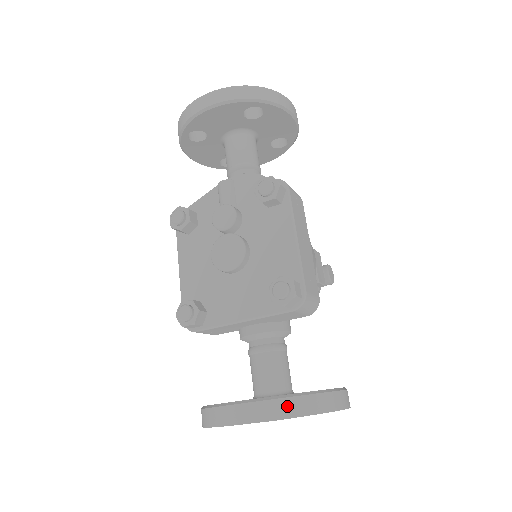
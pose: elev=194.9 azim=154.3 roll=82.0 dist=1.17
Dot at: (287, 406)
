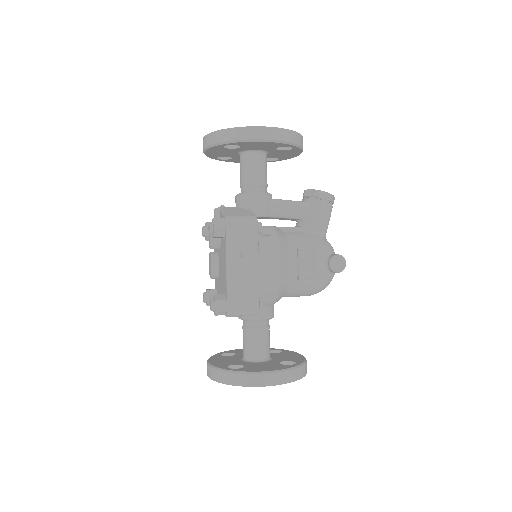
Dot at: (218, 375)
